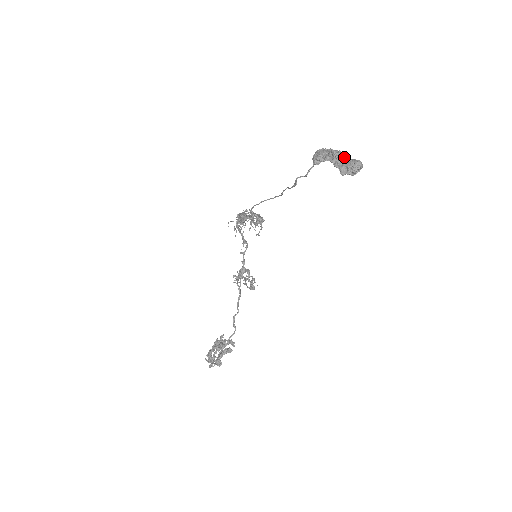
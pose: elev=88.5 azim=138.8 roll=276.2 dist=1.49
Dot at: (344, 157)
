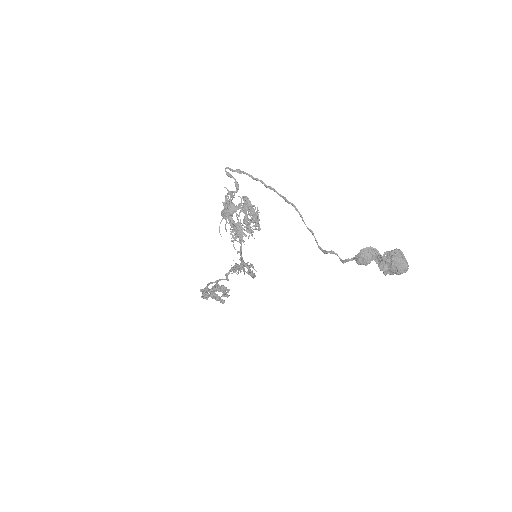
Dot at: (392, 263)
